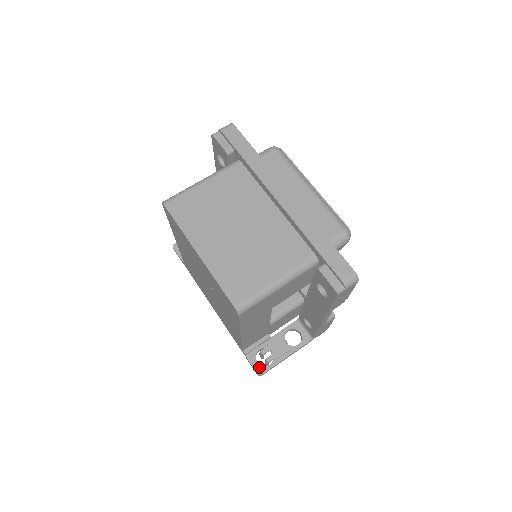
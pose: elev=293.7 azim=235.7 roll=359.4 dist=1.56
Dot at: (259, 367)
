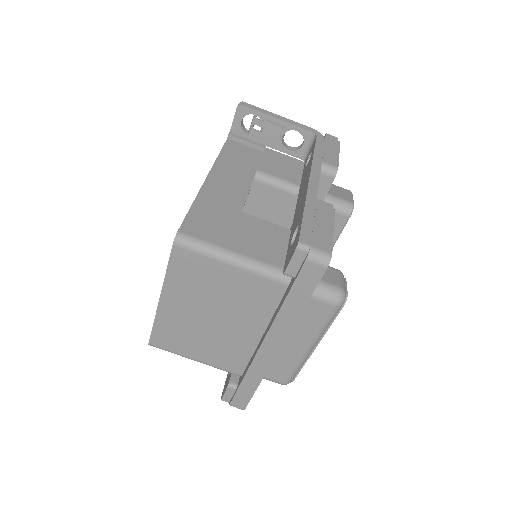
Dot at: occluded
